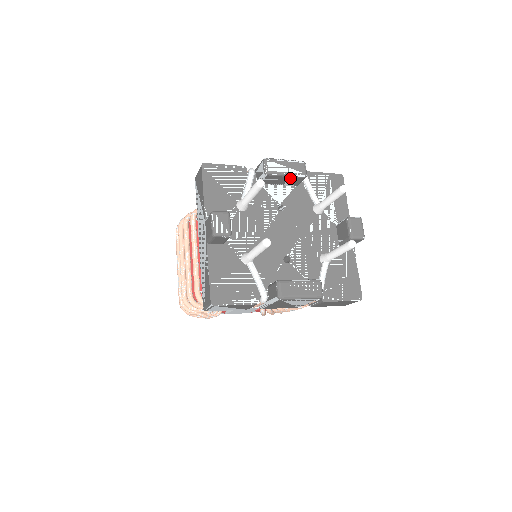
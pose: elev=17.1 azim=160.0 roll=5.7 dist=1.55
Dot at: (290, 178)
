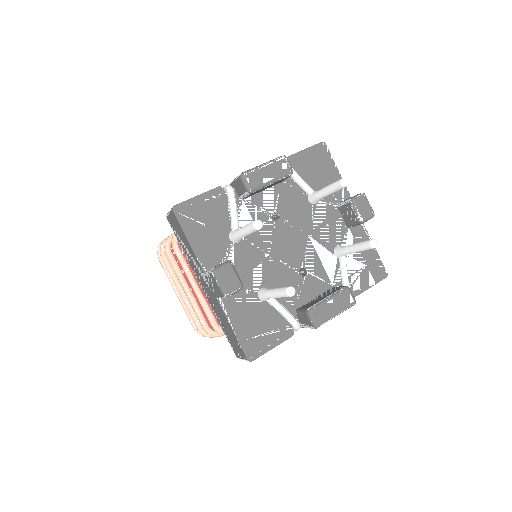
Dot at: (276, 182)
